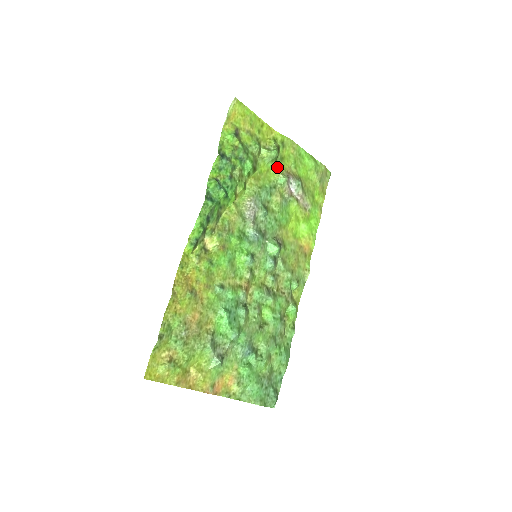
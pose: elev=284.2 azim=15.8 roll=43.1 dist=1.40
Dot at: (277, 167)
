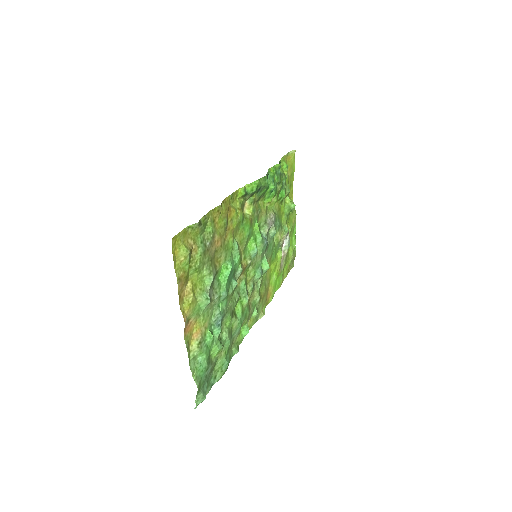
Dot at: (287, 218)
